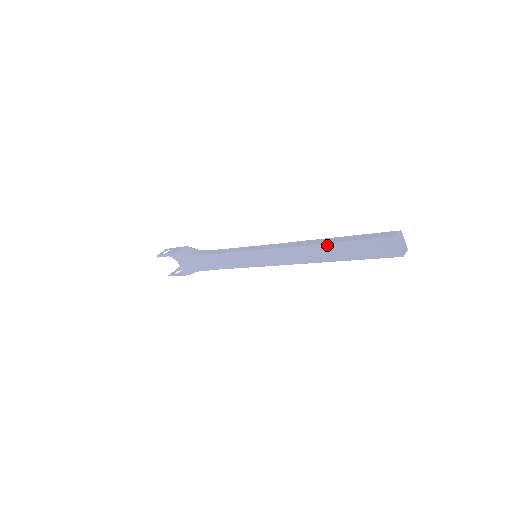
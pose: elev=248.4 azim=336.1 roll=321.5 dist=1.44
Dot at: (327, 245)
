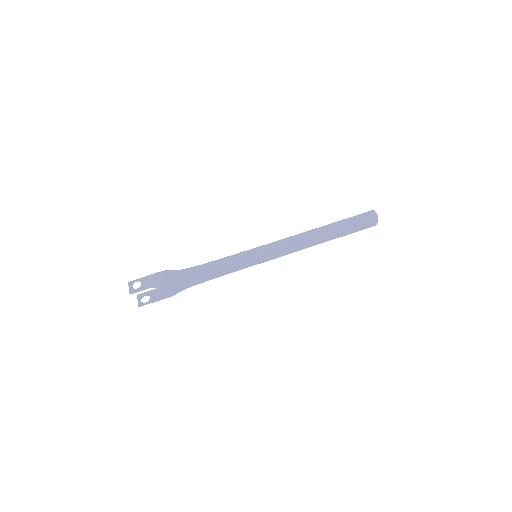
Dot at: (330, 232)
